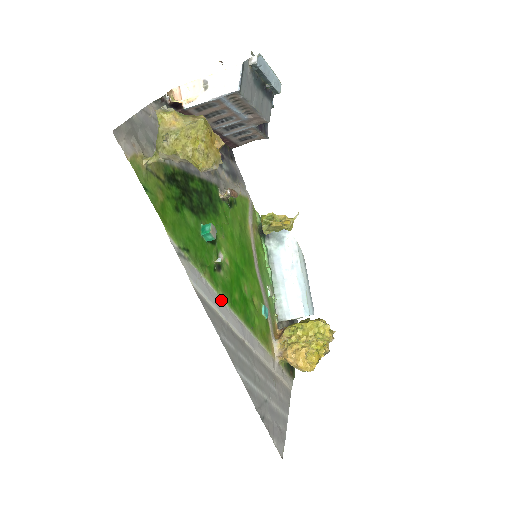
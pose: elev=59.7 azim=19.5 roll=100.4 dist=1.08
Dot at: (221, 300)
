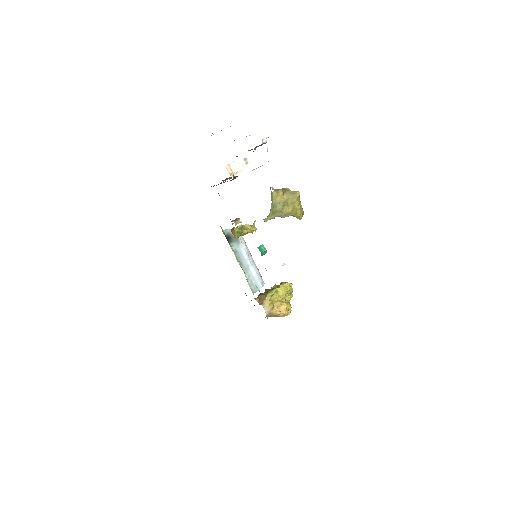
Dot at: occluded
